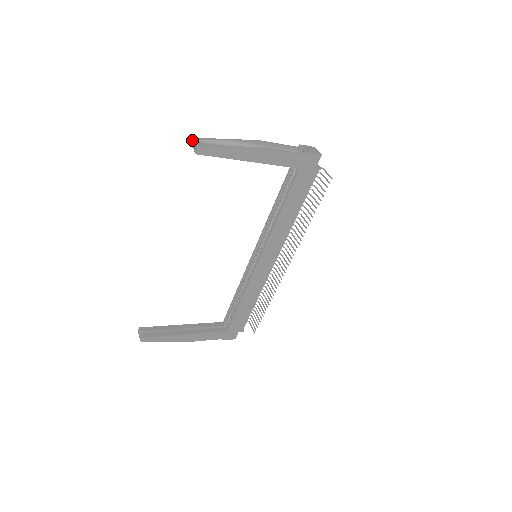
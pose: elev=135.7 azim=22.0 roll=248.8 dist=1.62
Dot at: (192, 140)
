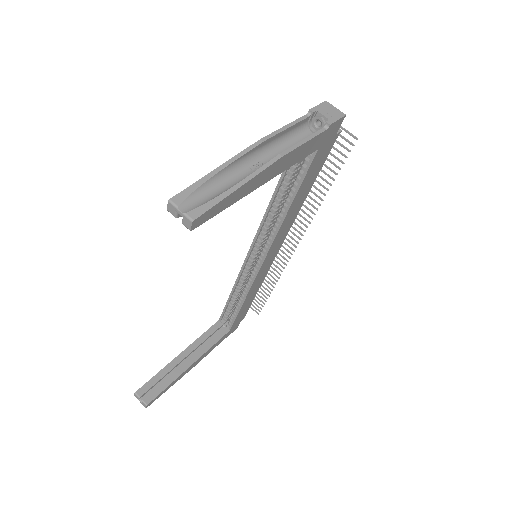
Dot at: (170, 205)
